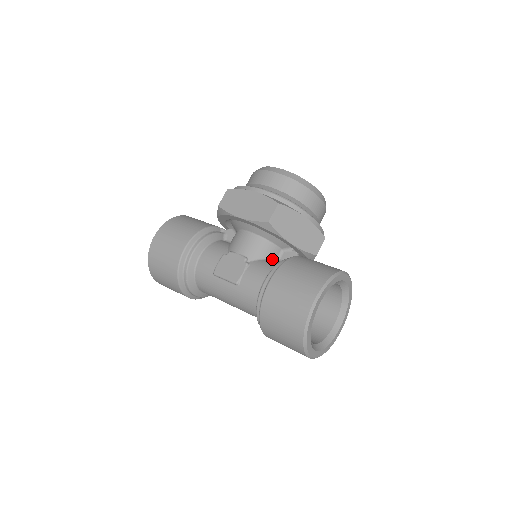
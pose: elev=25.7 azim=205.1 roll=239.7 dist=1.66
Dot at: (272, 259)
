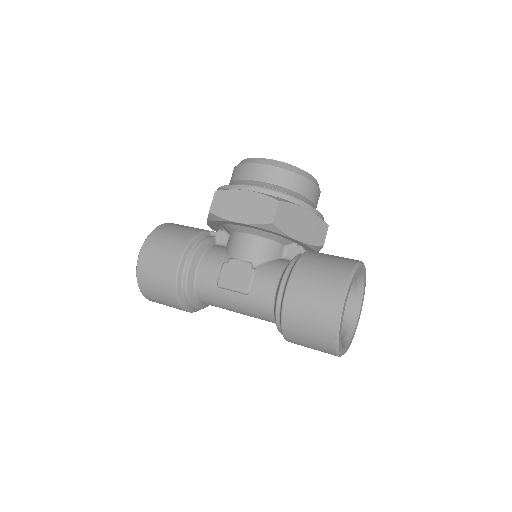
Dot at: (277, 259)
